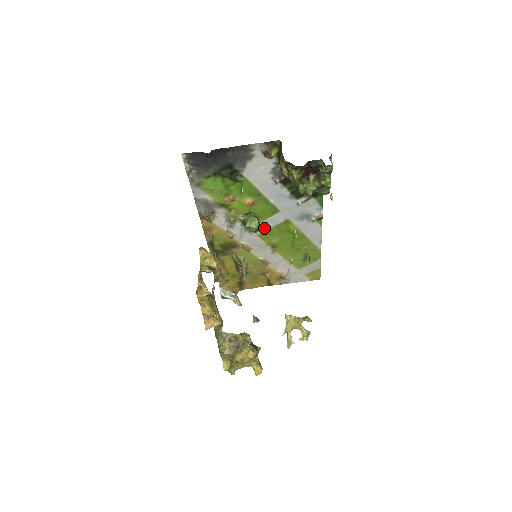
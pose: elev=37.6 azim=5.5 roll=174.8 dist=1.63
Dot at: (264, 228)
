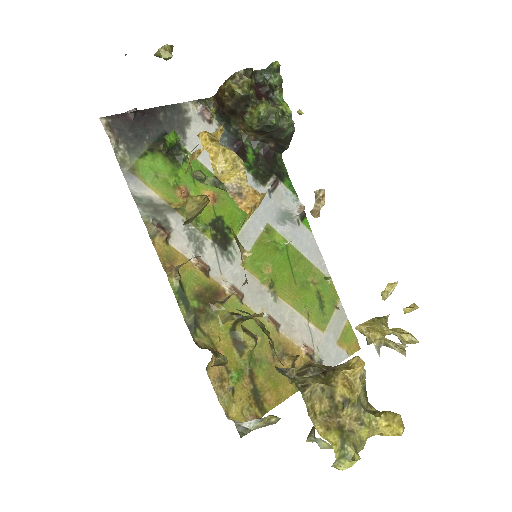
Dot at: (245, 247)
